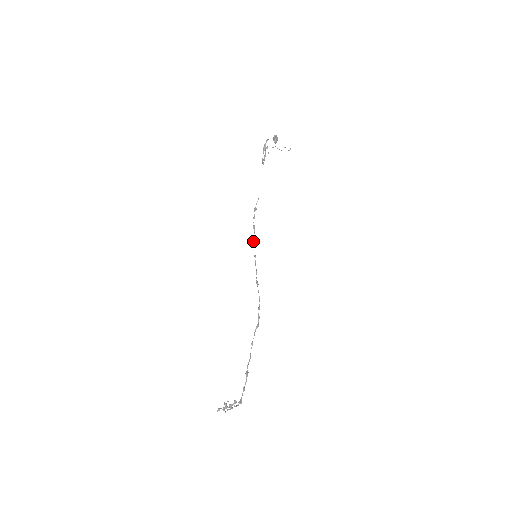
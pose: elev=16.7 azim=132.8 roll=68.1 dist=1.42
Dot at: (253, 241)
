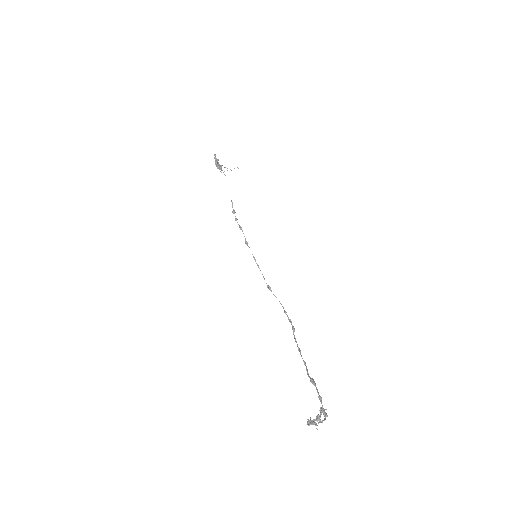
Dot at: (246, 242)
